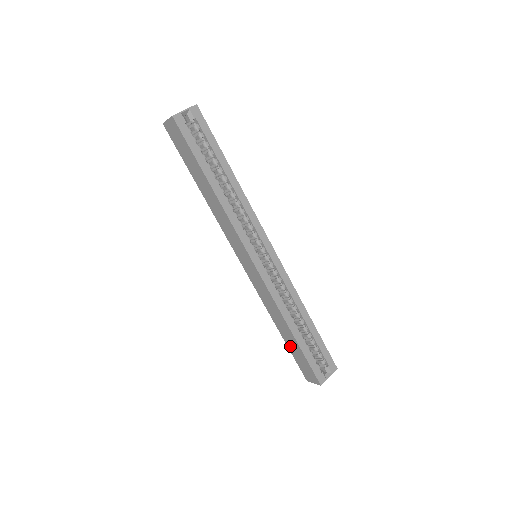
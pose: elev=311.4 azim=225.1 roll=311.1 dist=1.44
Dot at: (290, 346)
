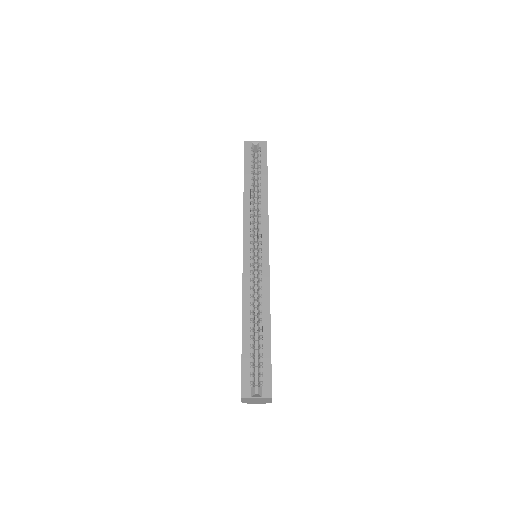
Dot at: occluded
